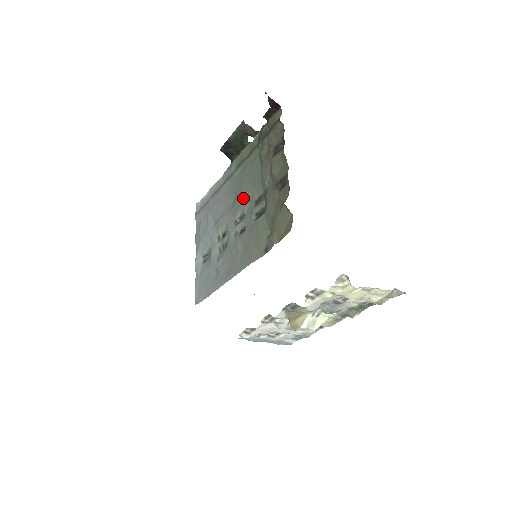
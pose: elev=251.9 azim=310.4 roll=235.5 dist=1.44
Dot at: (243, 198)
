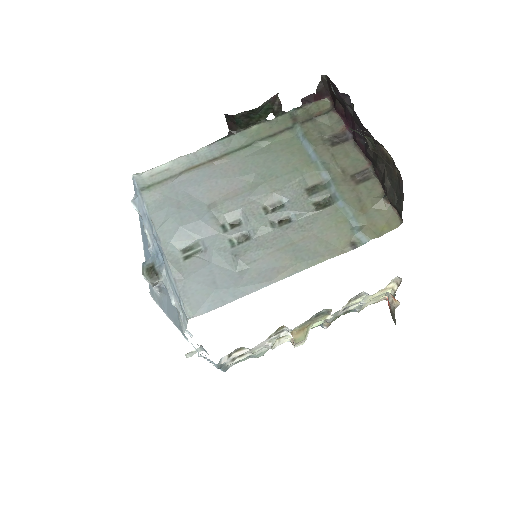
Dot at: (280, 182)
